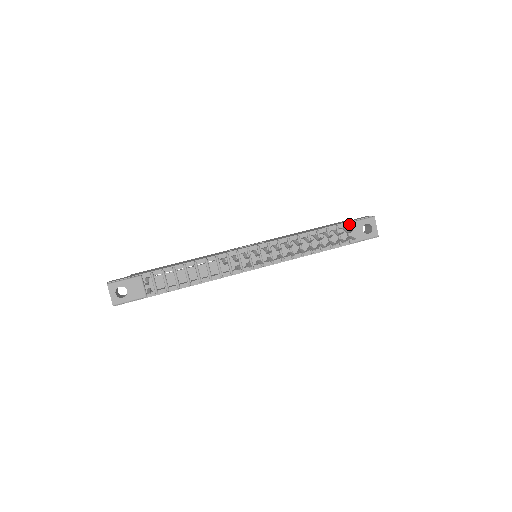
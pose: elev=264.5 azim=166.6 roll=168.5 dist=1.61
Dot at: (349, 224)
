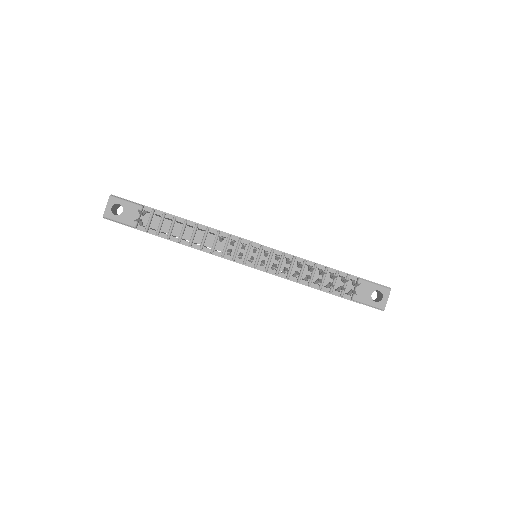
Dot at: (361, 280)
